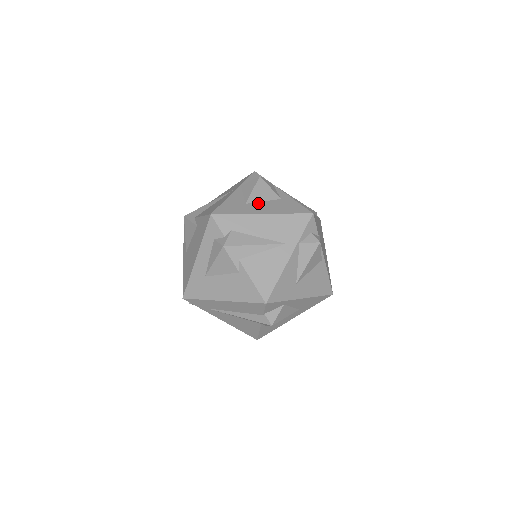
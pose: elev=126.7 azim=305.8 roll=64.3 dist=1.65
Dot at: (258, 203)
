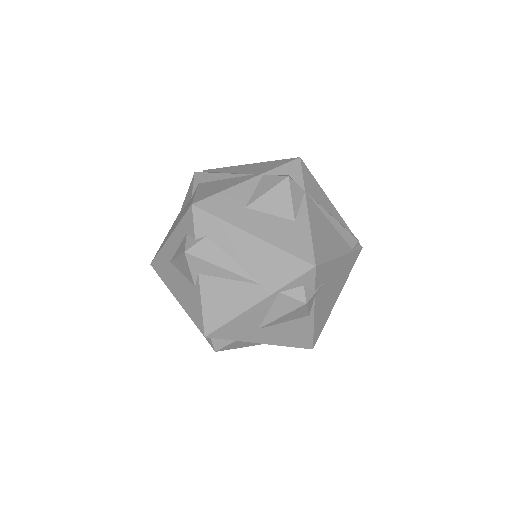
Dot at: (261, 214)
